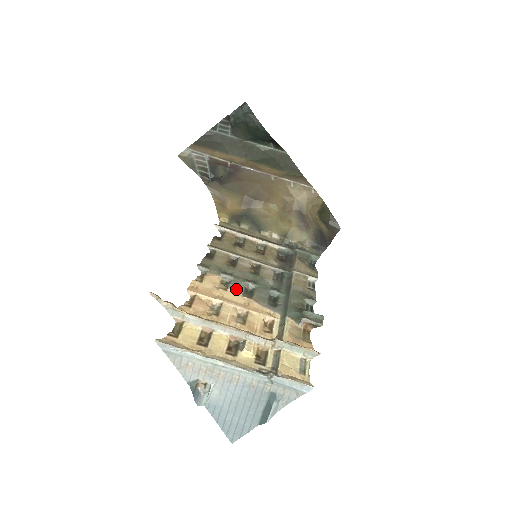
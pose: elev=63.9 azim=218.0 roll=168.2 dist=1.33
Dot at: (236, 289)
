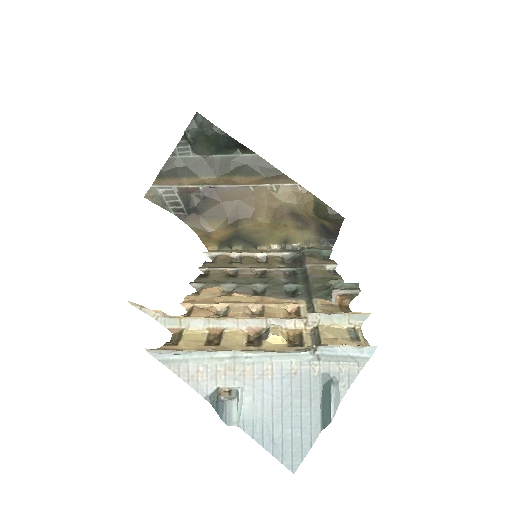
Dot at: (242, 292)
